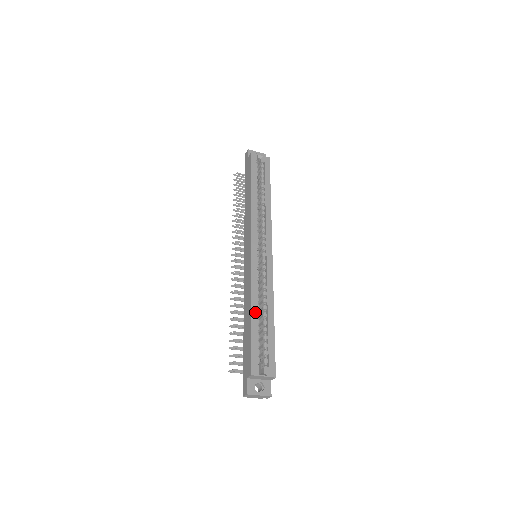
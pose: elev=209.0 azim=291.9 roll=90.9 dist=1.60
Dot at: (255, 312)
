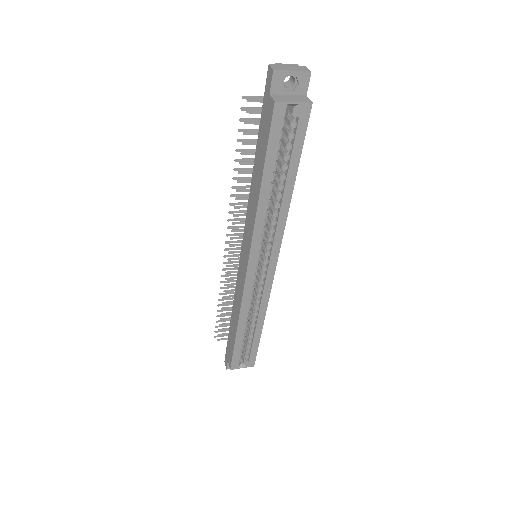
Dot at: (242, 328)
